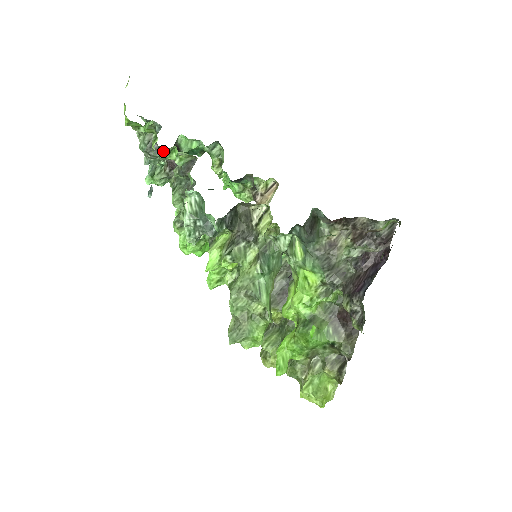
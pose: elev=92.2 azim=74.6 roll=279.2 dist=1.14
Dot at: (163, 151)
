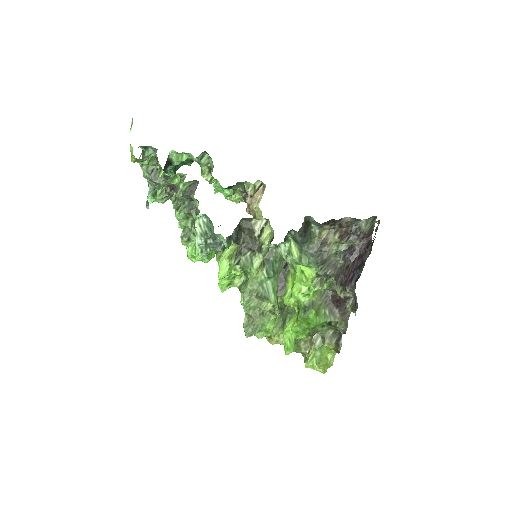
Dot at: (168, 180)
